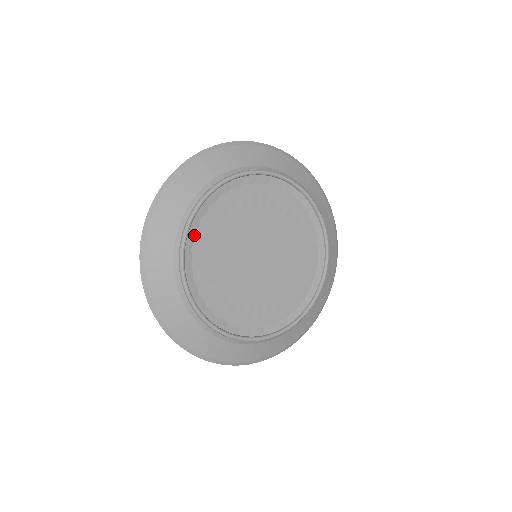
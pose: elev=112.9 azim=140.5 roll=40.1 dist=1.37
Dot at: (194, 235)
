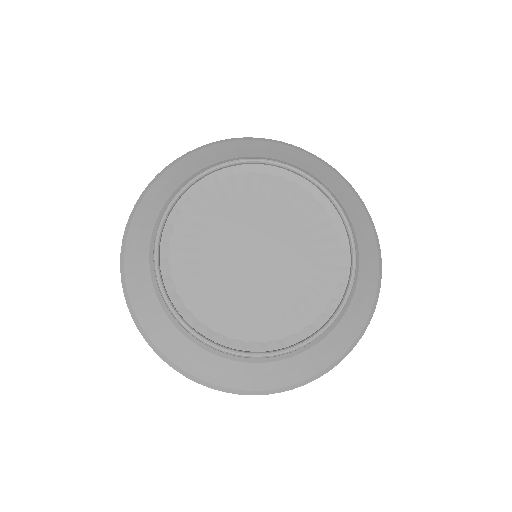
Dot at: (173, 227)
